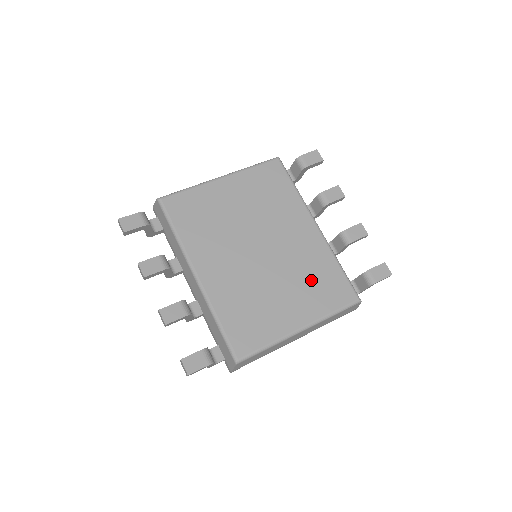
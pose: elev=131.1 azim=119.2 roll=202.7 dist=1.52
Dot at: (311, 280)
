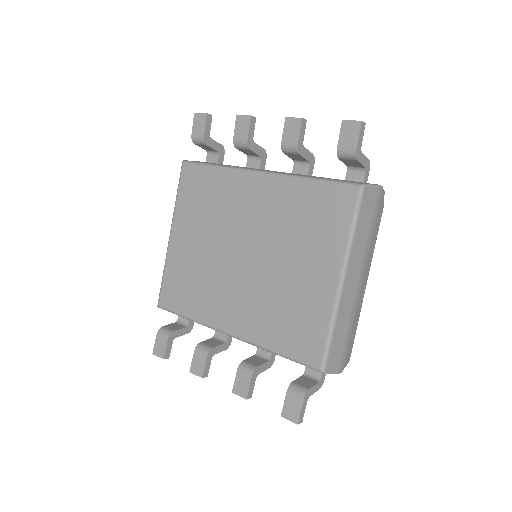
Dot at: (303, 227)
